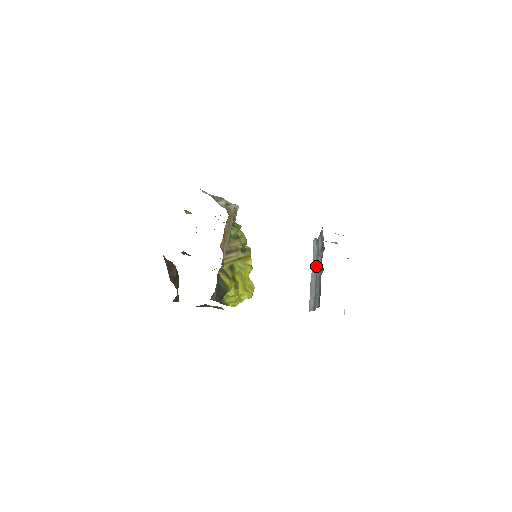
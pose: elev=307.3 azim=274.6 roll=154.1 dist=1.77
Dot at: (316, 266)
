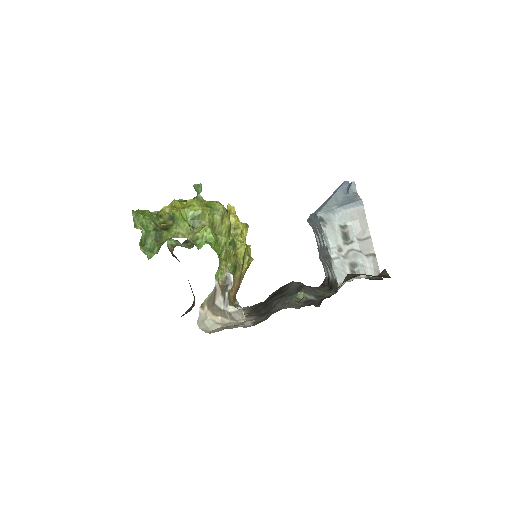
Dot at: (319, 228)
